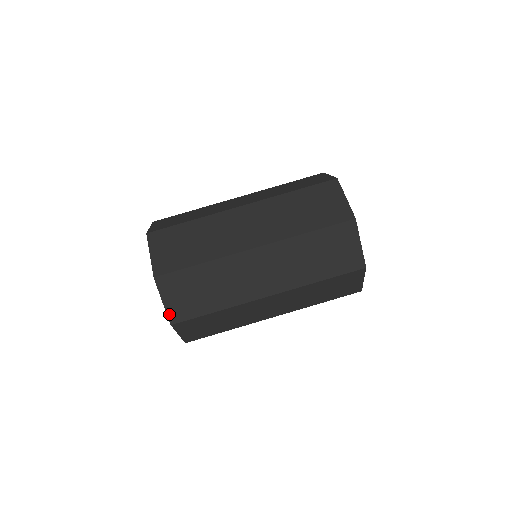
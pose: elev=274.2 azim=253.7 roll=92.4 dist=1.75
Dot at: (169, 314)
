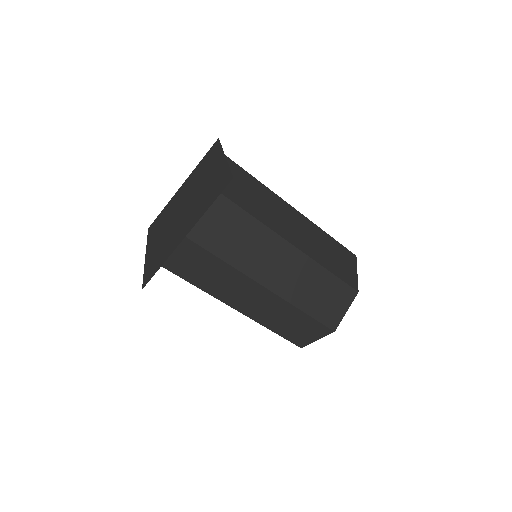
Dot at: occluded
